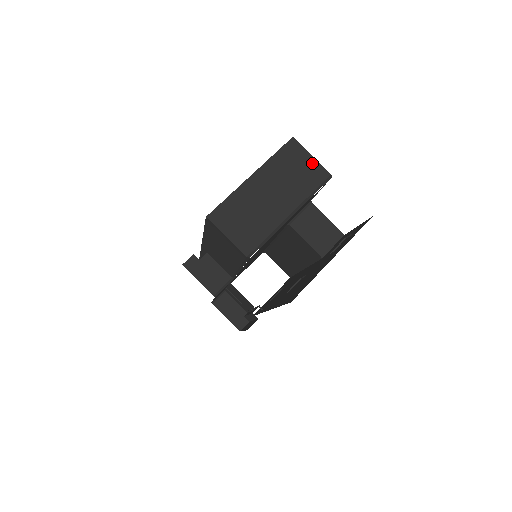
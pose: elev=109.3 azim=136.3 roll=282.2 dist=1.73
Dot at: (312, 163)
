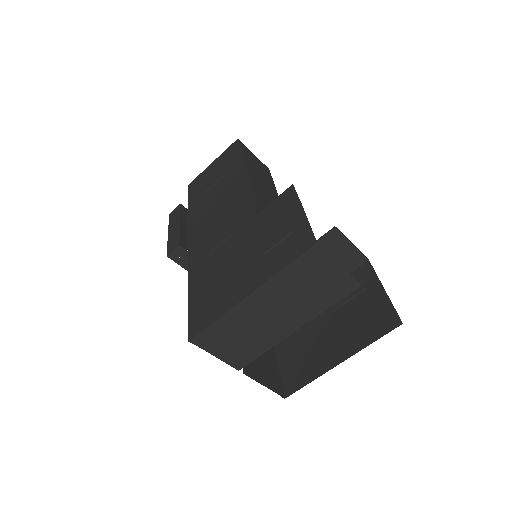
Dot at: (338, 274)
